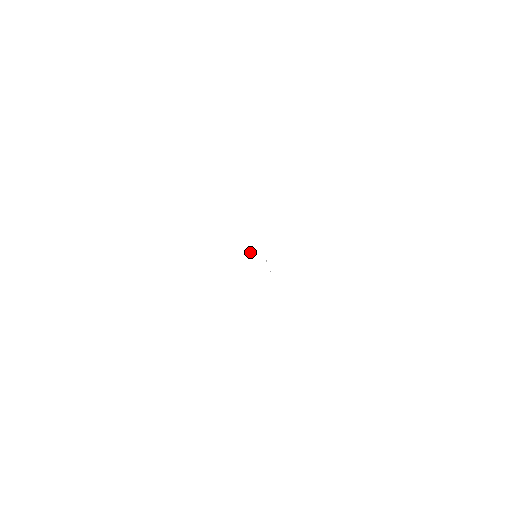
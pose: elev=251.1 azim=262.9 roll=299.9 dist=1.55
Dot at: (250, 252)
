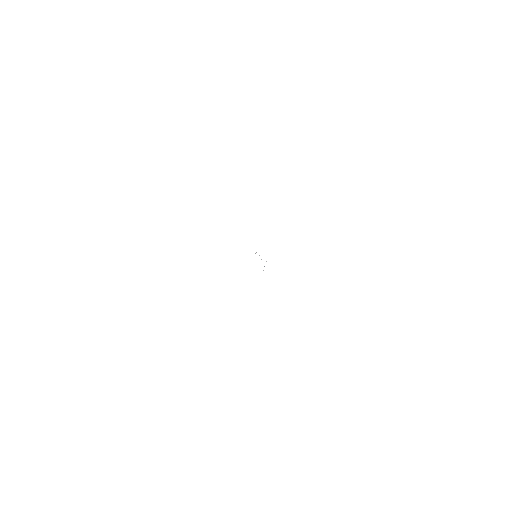
Dot at: occluded
